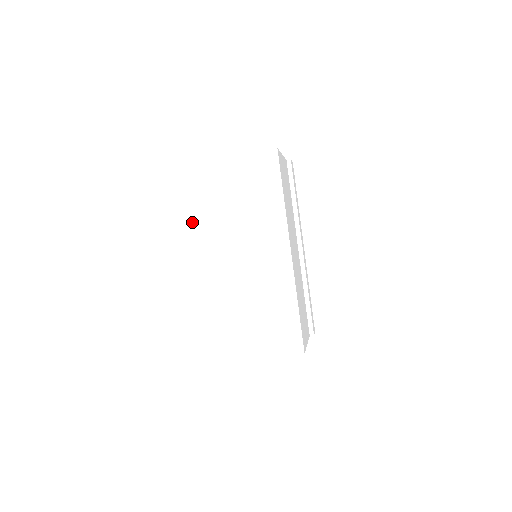
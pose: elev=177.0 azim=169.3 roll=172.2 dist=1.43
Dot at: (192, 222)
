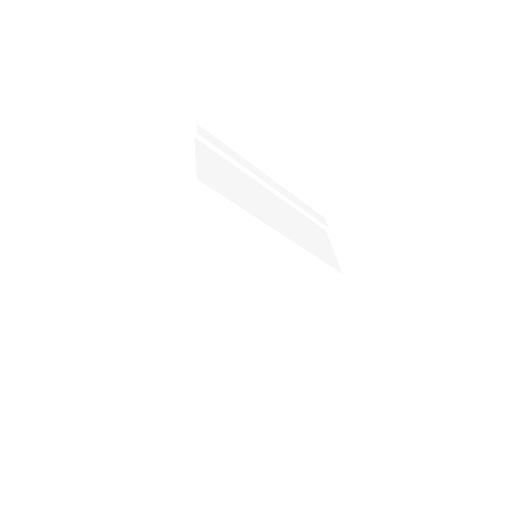
Dot at: (207, 314)
